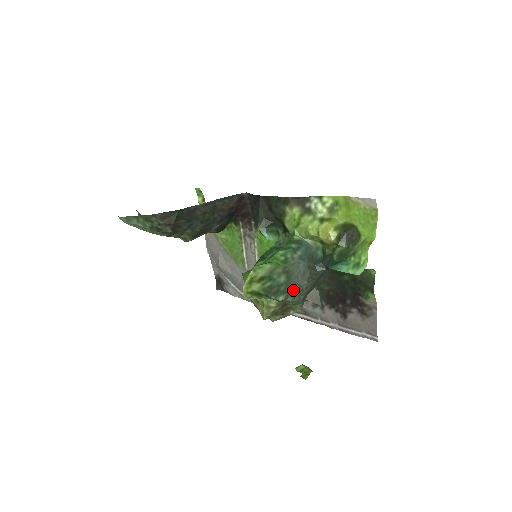
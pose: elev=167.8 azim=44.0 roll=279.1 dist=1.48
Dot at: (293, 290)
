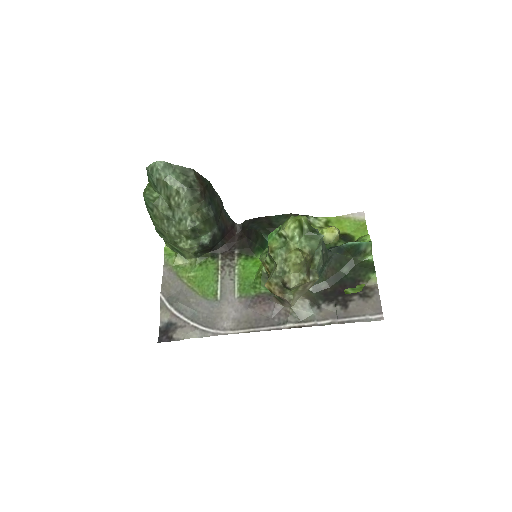
Dot at: occluded
